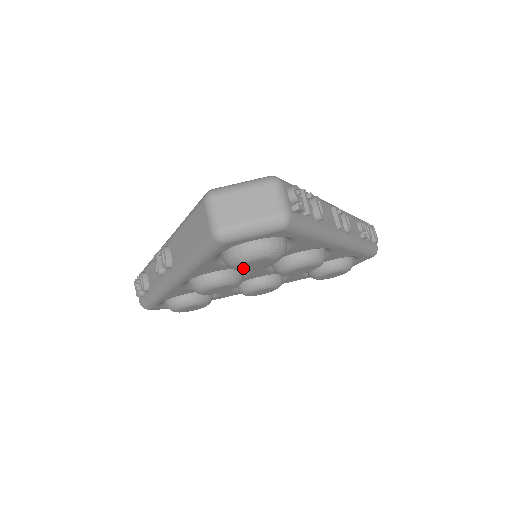
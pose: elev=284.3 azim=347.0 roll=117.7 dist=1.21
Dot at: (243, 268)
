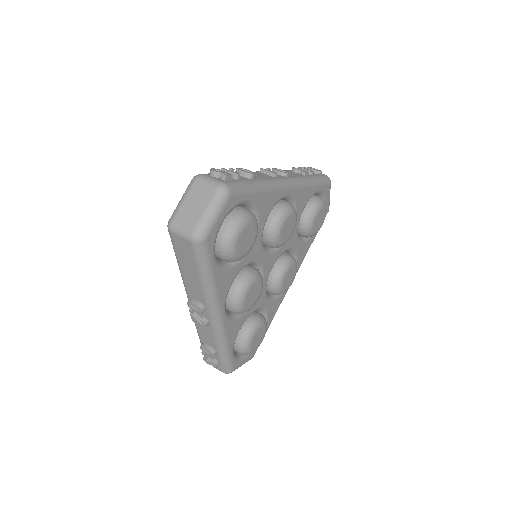
Dot at: (240, 252)
